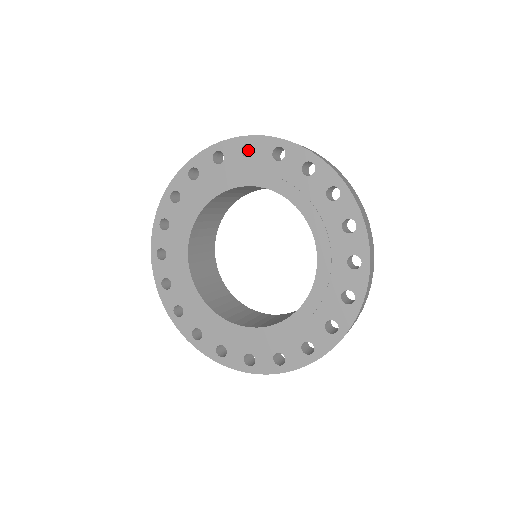
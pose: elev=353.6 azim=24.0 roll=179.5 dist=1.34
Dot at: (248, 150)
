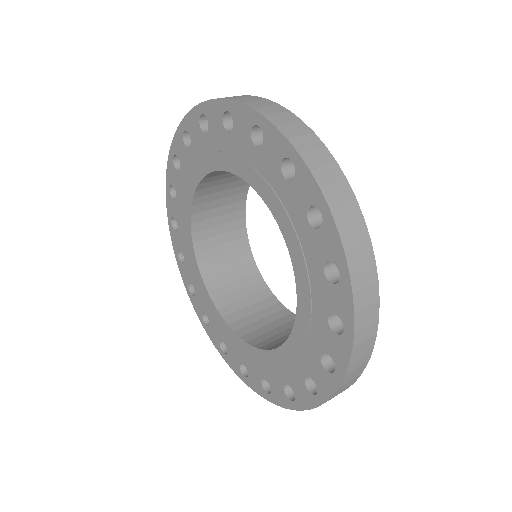
Dot at: occluded
